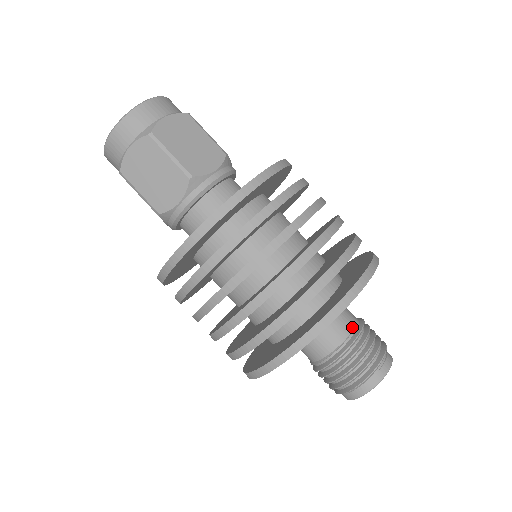
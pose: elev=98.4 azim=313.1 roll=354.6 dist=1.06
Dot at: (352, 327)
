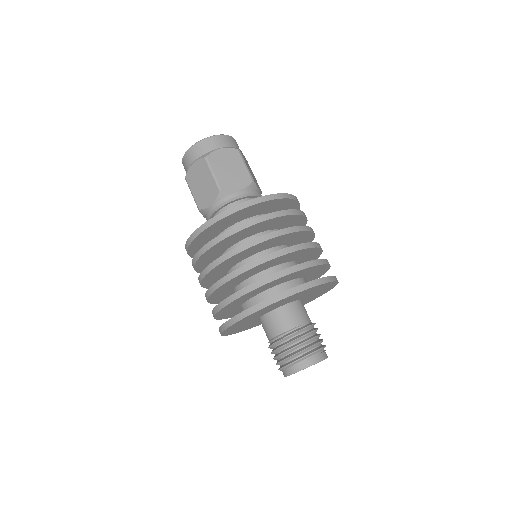
Dot at: (299, 324)
